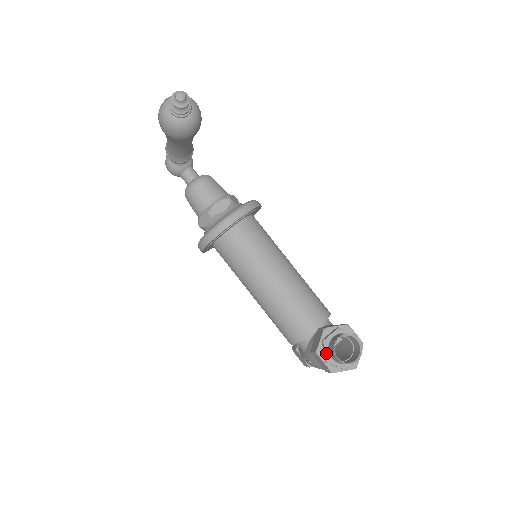
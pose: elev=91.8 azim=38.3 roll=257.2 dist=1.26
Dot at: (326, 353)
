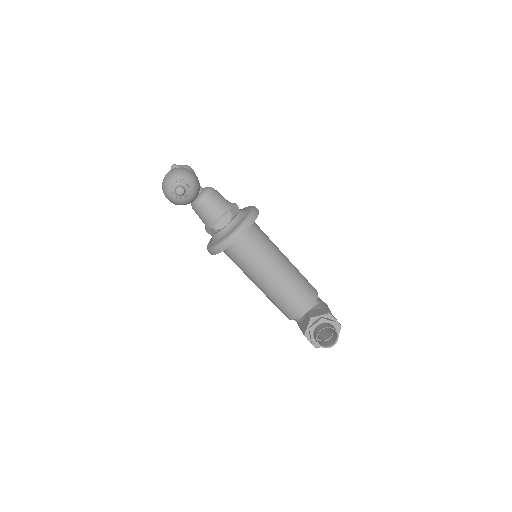
Dot at: (311, 337)
